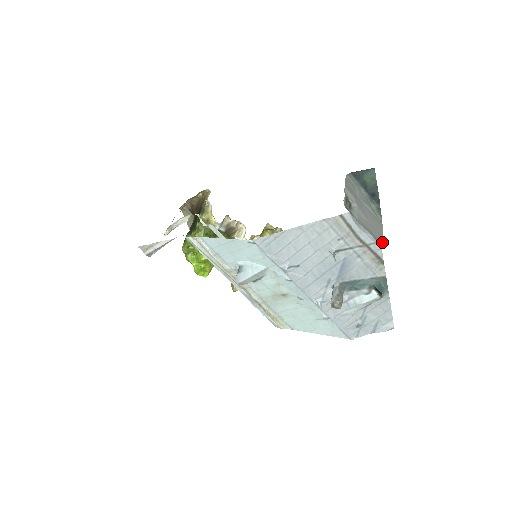
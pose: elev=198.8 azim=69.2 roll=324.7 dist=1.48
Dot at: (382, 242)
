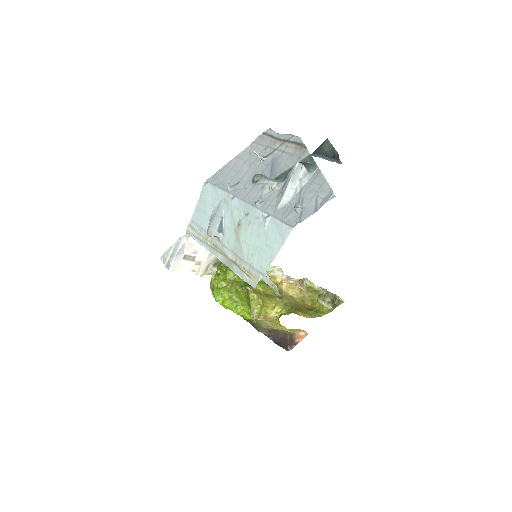
Dot at: occluded
